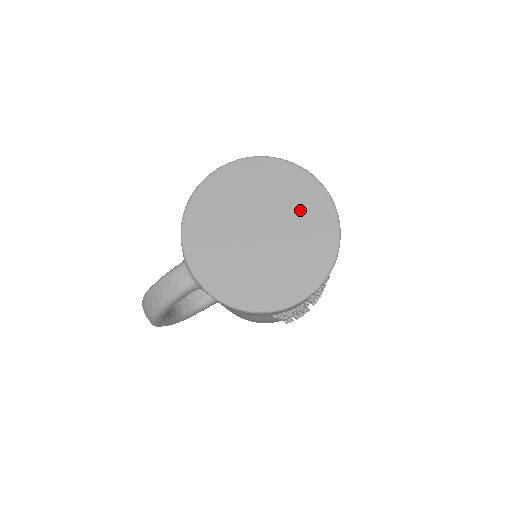
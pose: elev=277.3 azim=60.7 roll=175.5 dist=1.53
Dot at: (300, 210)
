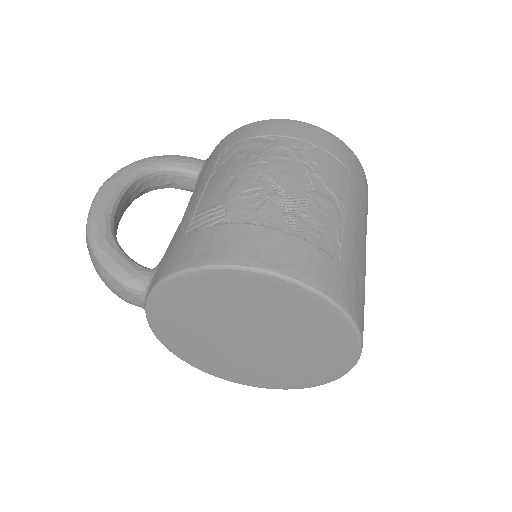
Dot at: (309, 357)
